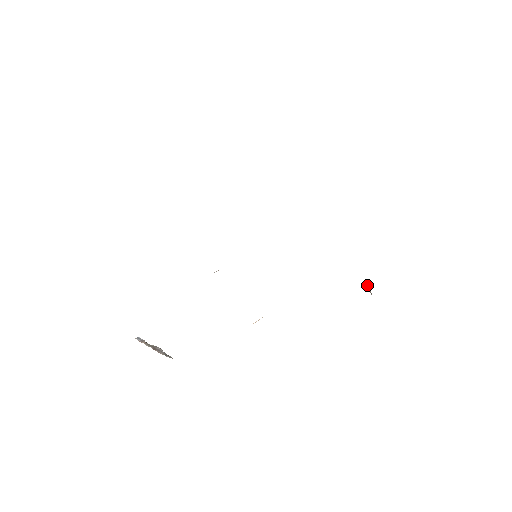
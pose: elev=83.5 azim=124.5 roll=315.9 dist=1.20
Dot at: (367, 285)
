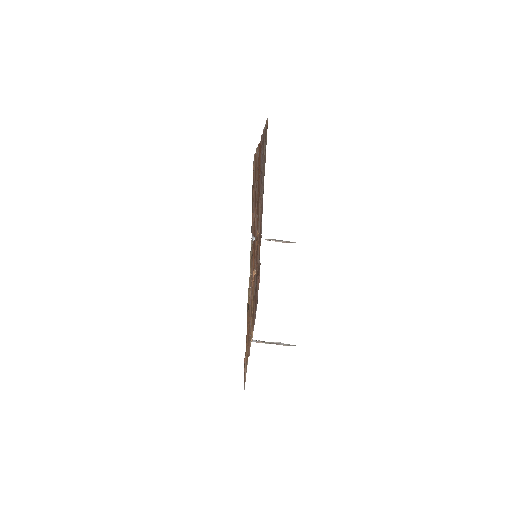
Dot at: occluded
